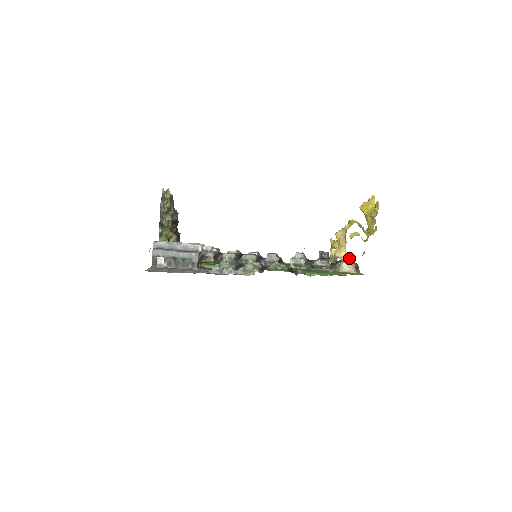
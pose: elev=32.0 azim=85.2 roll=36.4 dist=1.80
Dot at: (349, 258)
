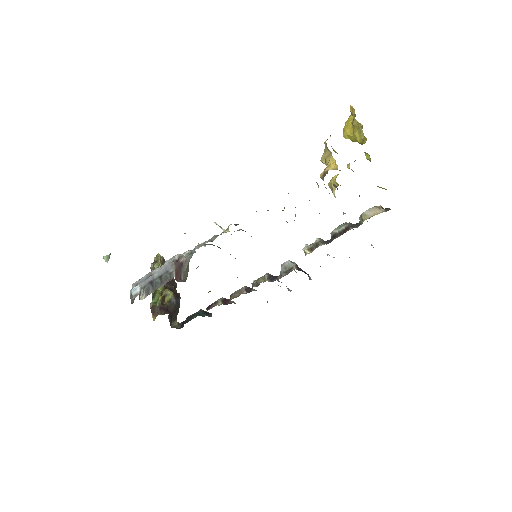
Dot at: occluded
